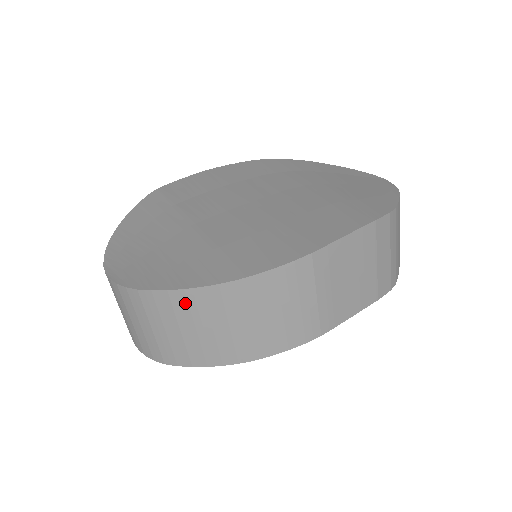
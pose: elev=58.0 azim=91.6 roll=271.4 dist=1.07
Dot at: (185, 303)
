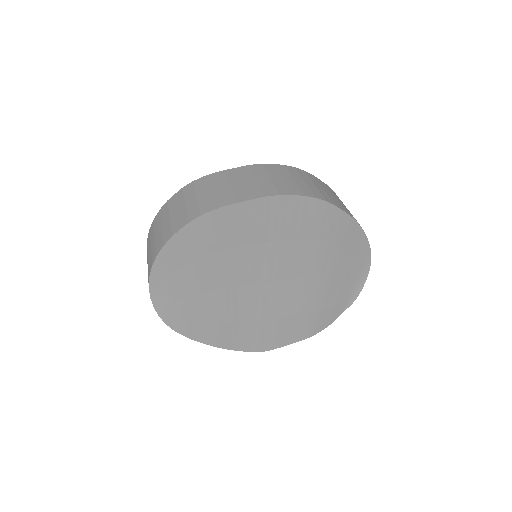
Dot at: occluded
